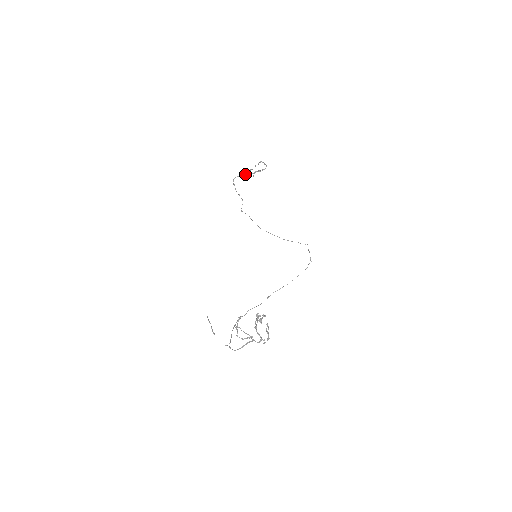
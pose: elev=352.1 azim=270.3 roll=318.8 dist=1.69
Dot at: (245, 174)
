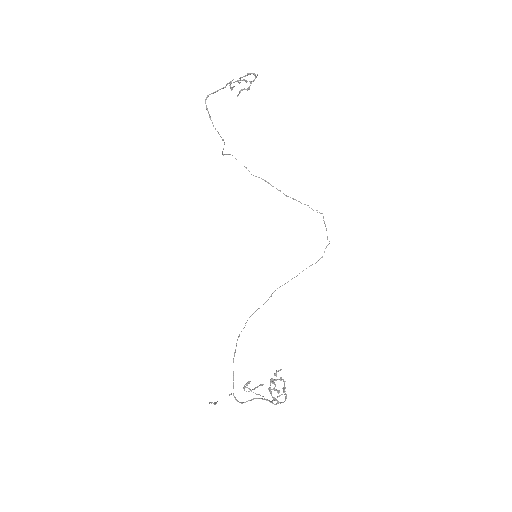
Dot at: occluded
